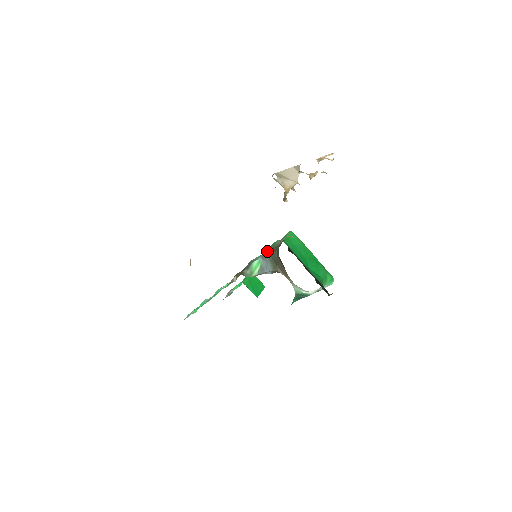
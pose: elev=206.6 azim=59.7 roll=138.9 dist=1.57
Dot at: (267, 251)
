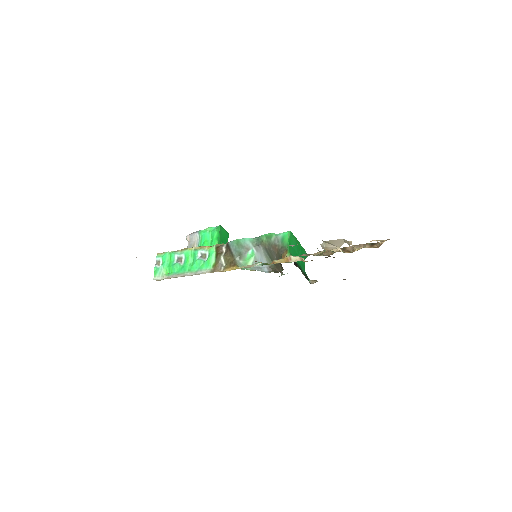
Dot at: (260, 241)
